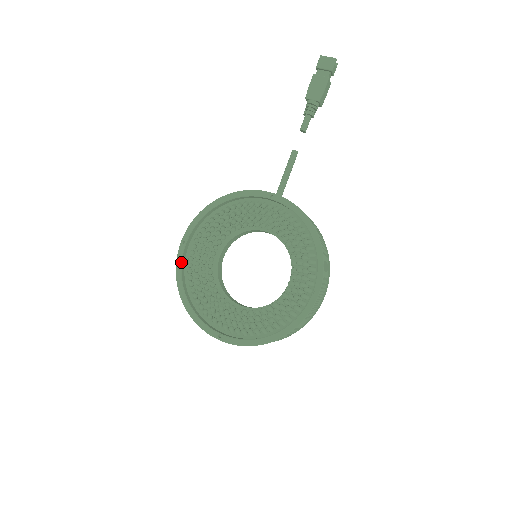
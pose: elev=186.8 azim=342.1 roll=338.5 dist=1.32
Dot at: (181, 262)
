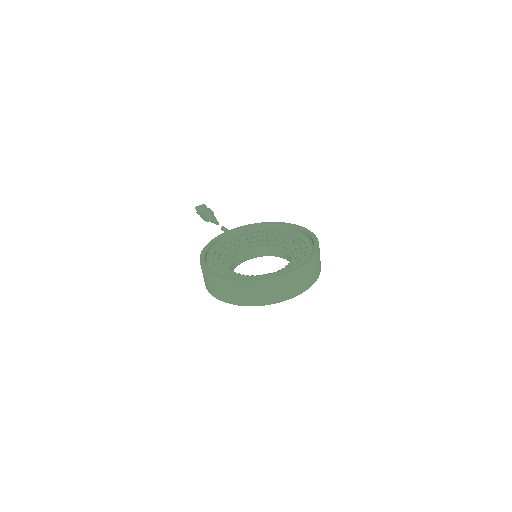
Dot at: (216, 273)
